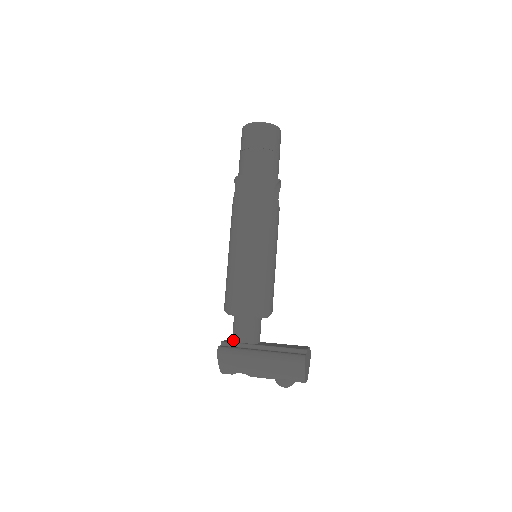
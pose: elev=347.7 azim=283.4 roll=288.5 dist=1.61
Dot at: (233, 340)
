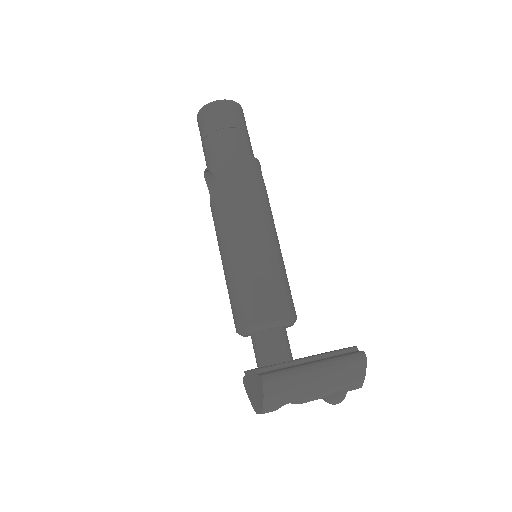
Dot at: (265, 364)
